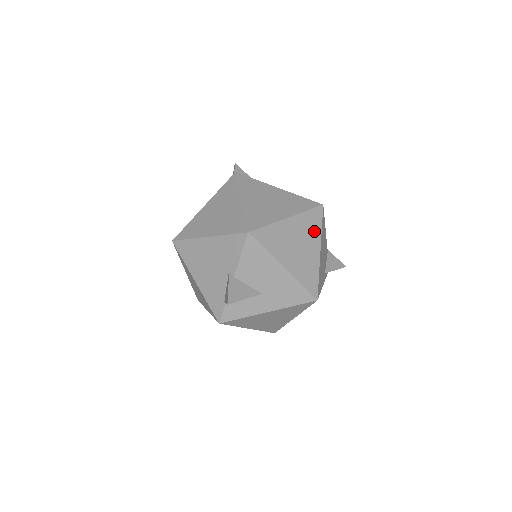
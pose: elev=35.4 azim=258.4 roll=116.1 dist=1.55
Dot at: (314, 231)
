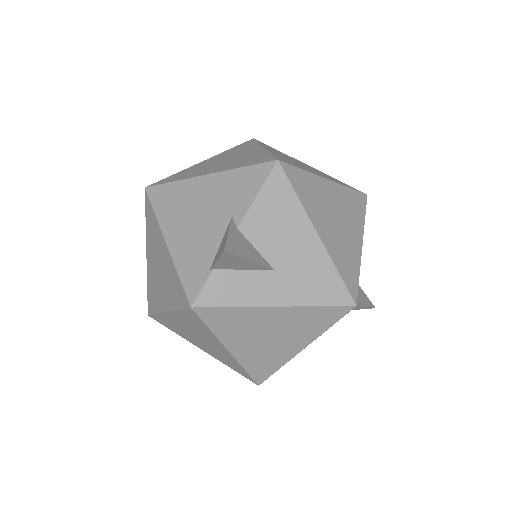
Dot at: (356, 216)
